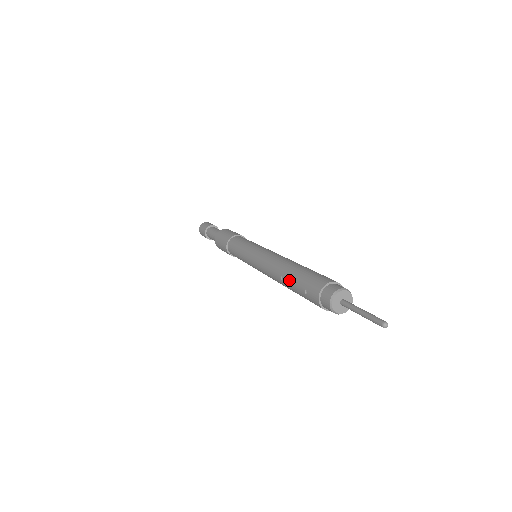
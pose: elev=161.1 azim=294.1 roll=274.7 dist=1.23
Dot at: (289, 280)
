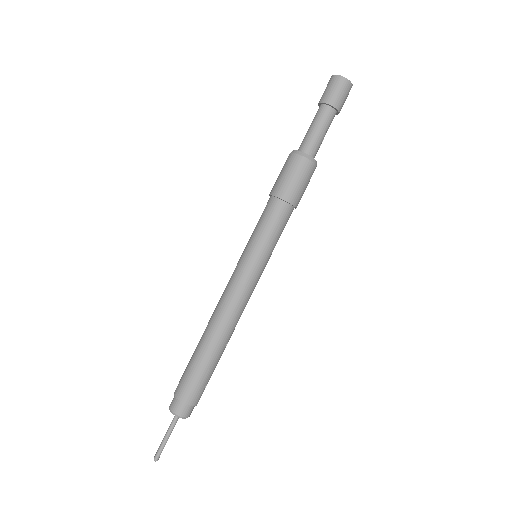
Dot at: (197, 346)
